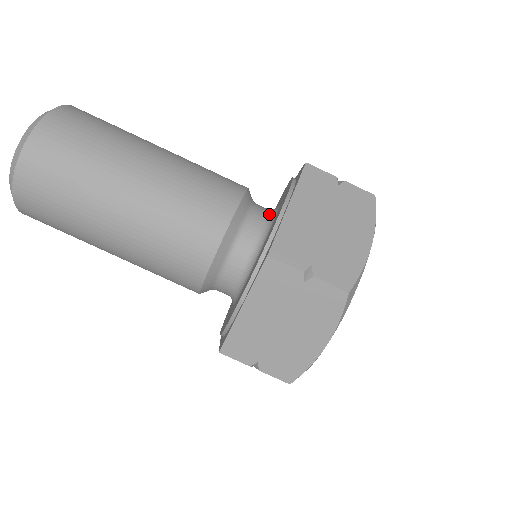
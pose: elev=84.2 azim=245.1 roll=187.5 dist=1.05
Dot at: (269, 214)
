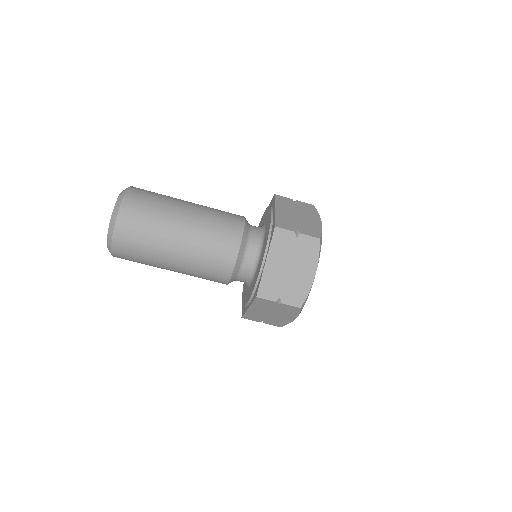
Dot at: (260, 227)
